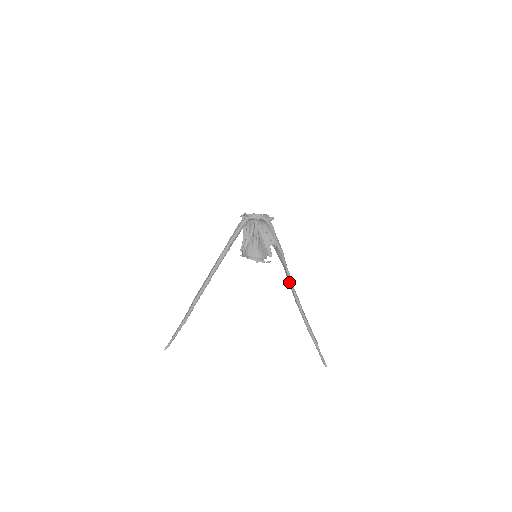
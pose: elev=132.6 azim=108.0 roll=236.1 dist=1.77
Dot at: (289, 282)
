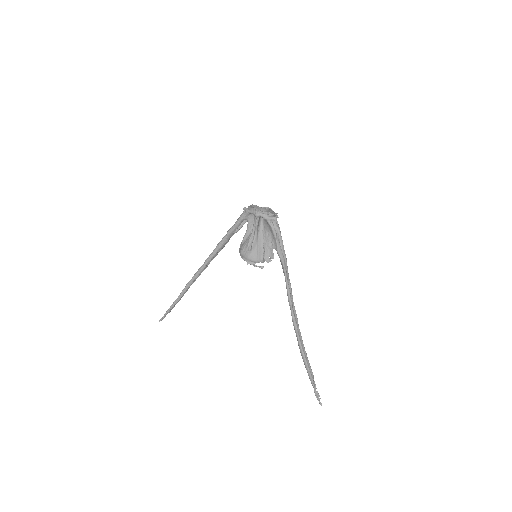
Dot at: occluded
